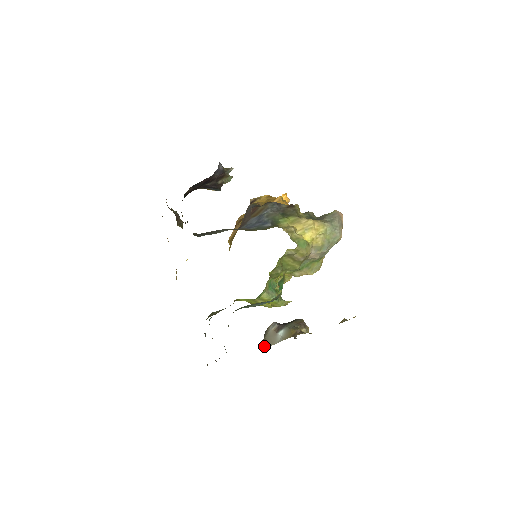
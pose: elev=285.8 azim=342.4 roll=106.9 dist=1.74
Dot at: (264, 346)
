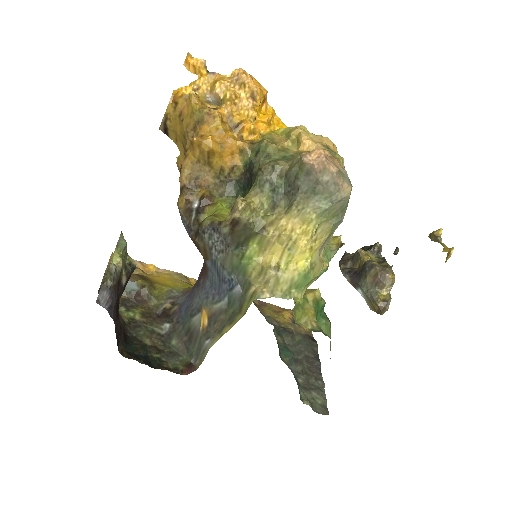
Dot at: occluded
